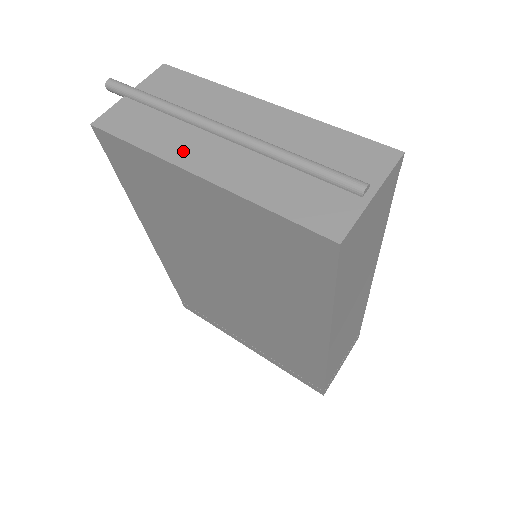
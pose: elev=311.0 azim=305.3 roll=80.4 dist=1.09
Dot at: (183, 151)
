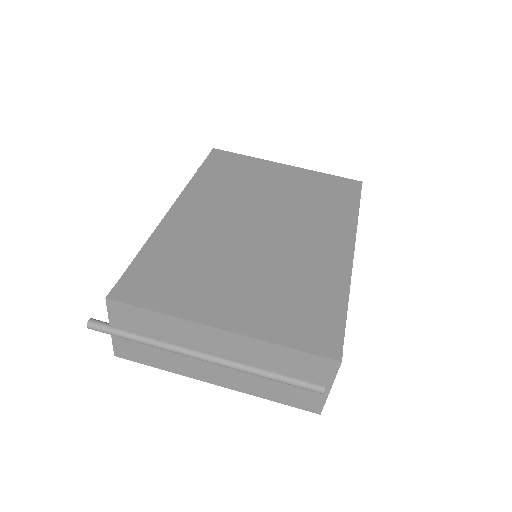
Dot at: (191, 370)
